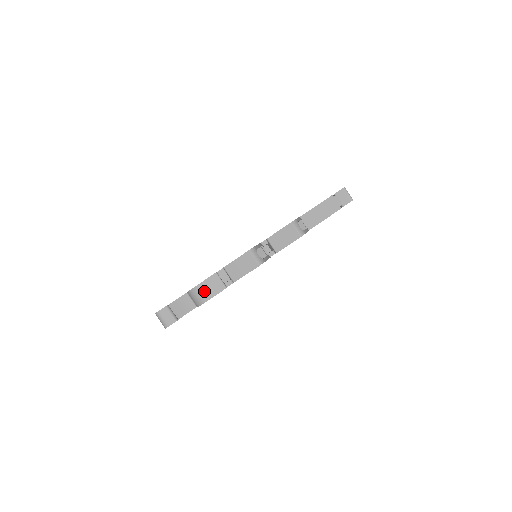
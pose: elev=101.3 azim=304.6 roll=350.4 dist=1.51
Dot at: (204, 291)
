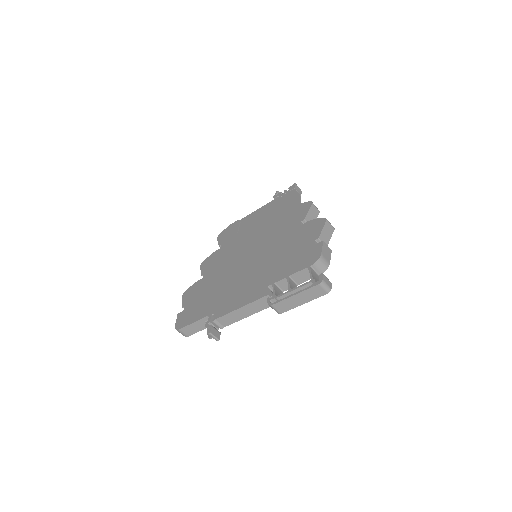
Dot at: (326, 257)
